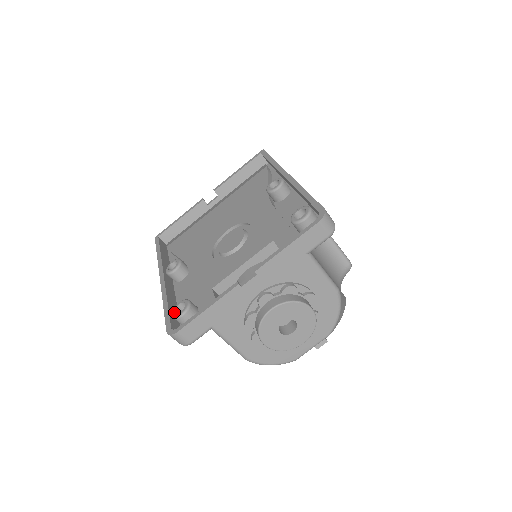
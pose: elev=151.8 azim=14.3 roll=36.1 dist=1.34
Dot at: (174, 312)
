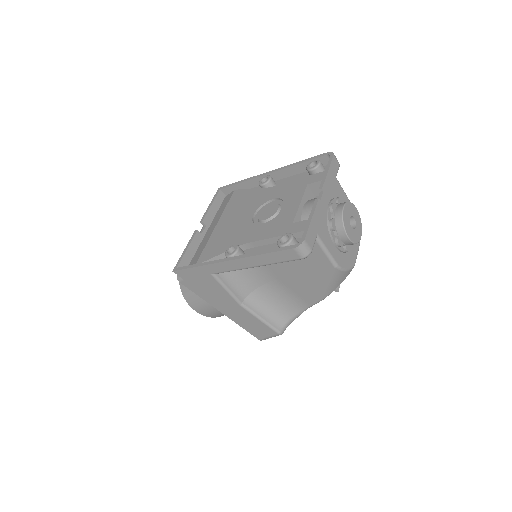
Dot at: (282, 243)
